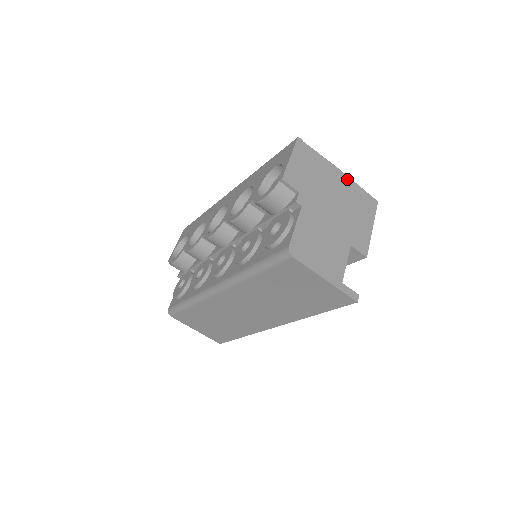
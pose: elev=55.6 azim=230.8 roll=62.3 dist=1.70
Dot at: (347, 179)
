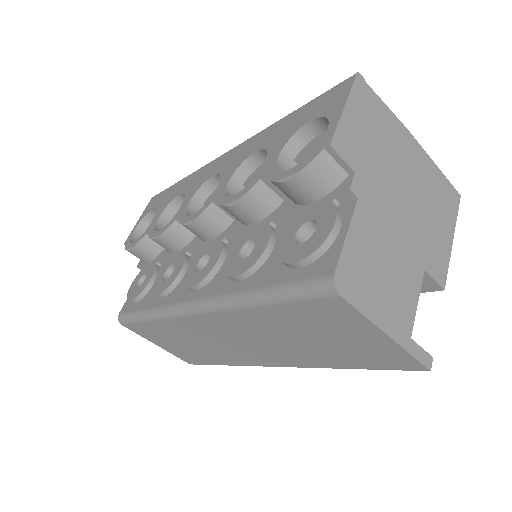
Dot at: (423, 155)
